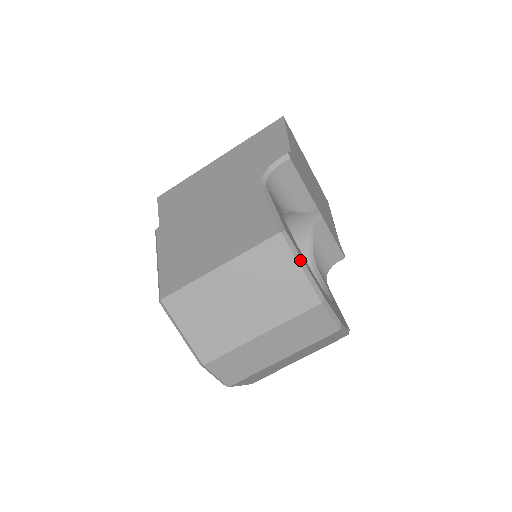
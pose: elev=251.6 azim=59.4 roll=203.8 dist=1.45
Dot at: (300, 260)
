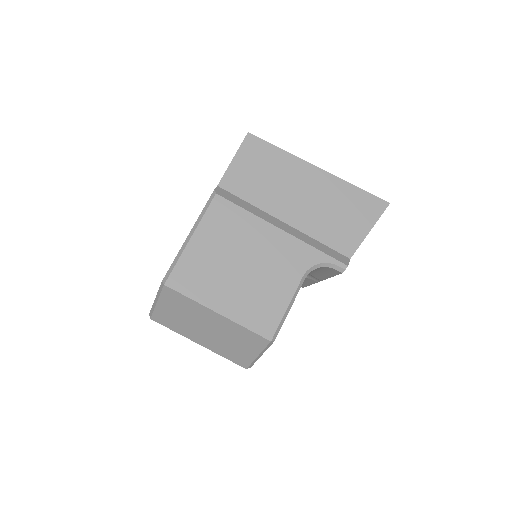
Dot at: (262, 353)
